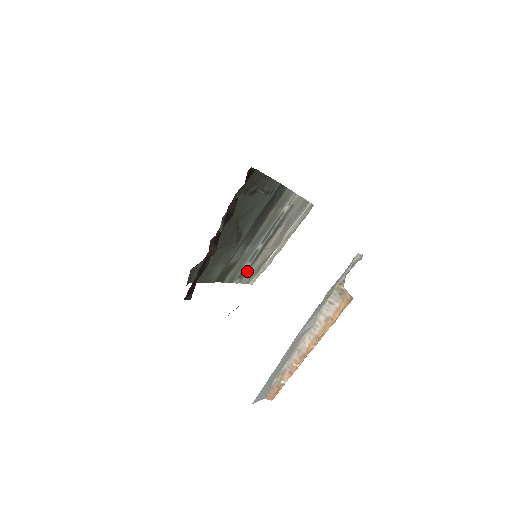
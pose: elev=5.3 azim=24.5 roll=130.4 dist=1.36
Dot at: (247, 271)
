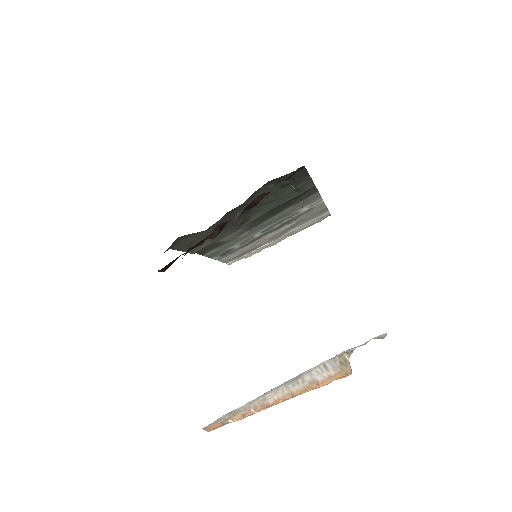
Dot at: (231, 252)
